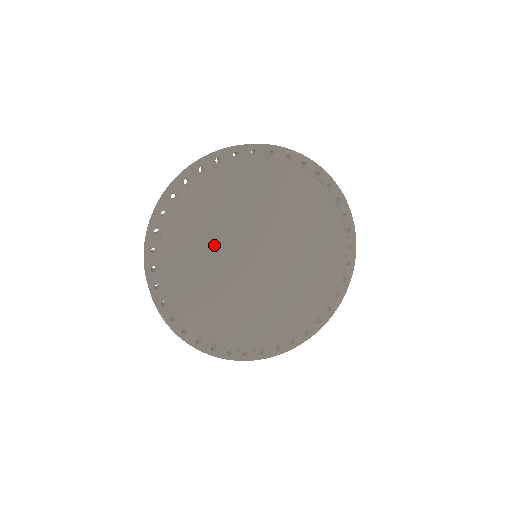
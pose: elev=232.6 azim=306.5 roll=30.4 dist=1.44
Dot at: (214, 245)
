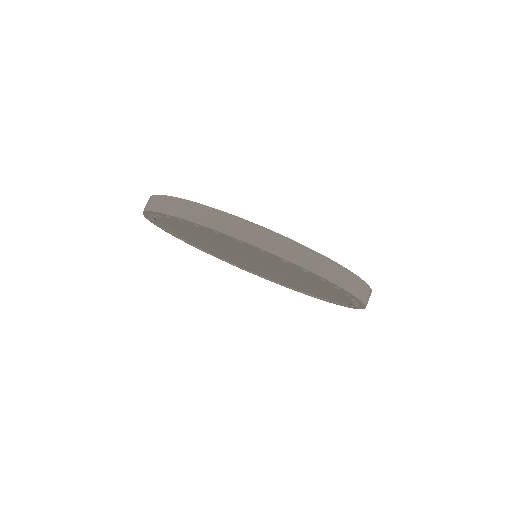
Dot at: (213, 242)
